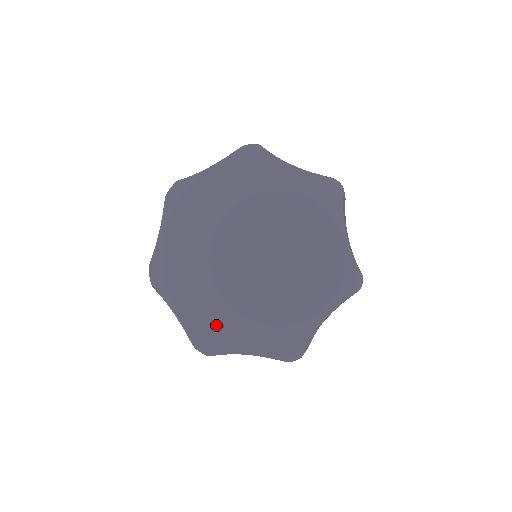
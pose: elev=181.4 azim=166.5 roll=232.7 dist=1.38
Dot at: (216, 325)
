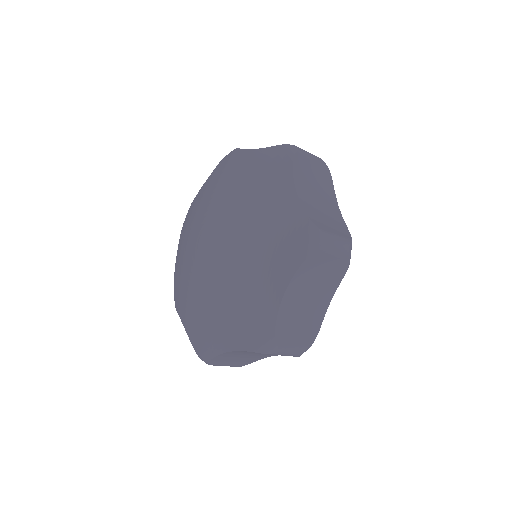
Dot at: (181, 286)
